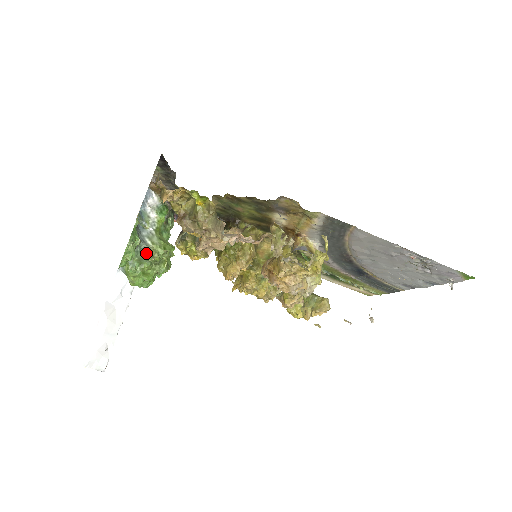
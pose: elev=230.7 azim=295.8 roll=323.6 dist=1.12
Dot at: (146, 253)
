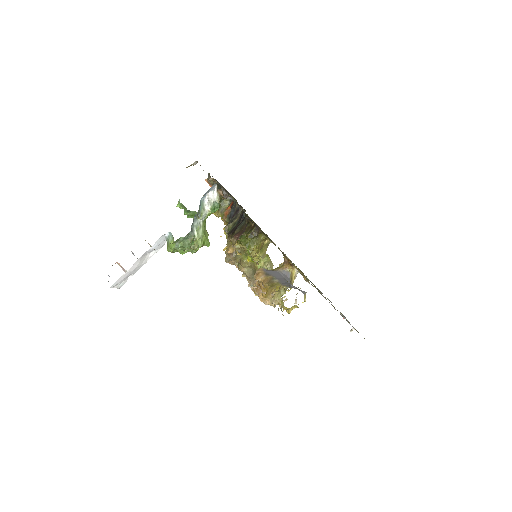
Dot at: (190, 242)
